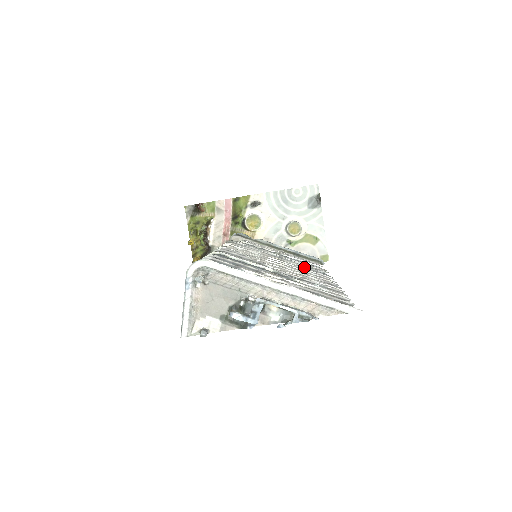
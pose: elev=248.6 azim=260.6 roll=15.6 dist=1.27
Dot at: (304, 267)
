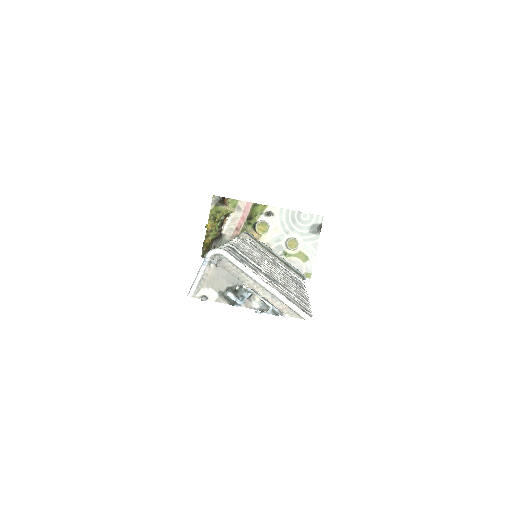
Dot at: (289, 277)
